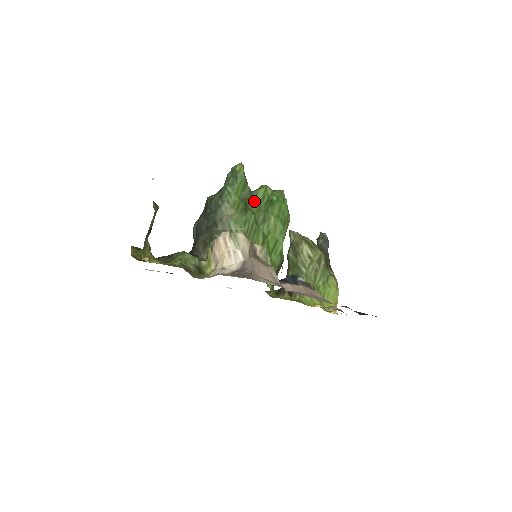
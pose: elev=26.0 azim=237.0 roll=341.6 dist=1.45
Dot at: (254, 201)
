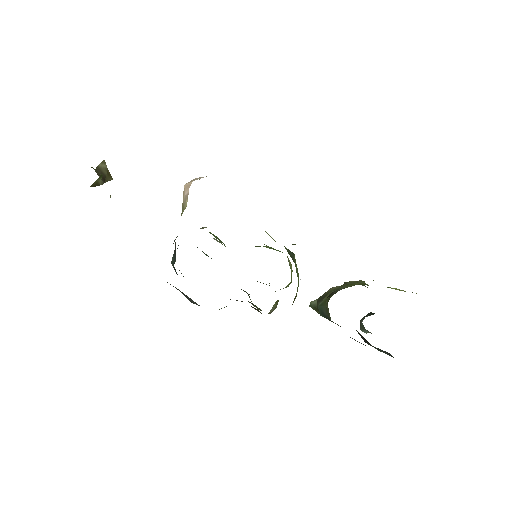
Dot at: occluded
